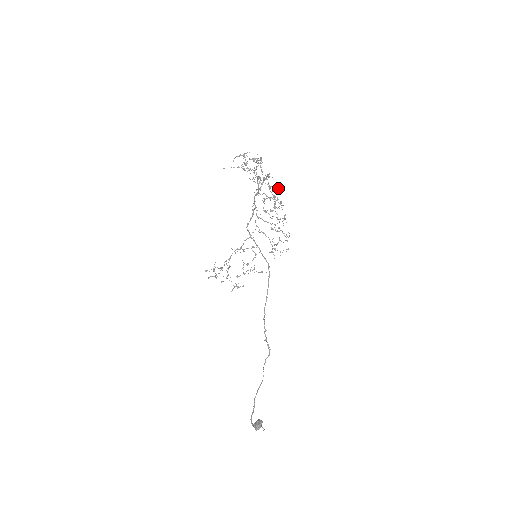
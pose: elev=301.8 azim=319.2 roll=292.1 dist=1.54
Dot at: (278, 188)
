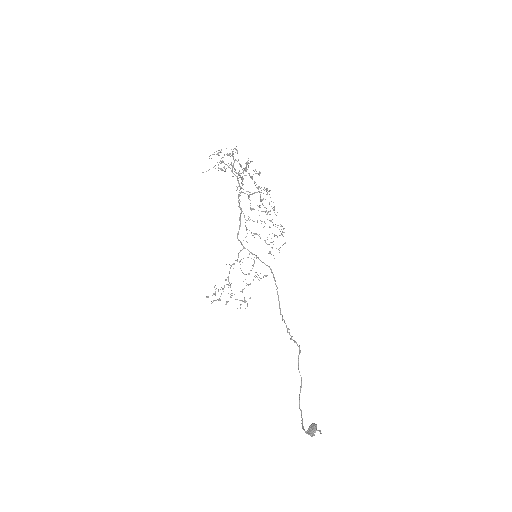
Dot at: (260, 173)
